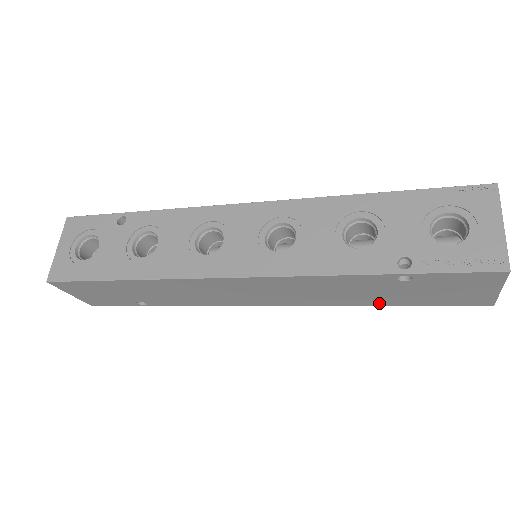
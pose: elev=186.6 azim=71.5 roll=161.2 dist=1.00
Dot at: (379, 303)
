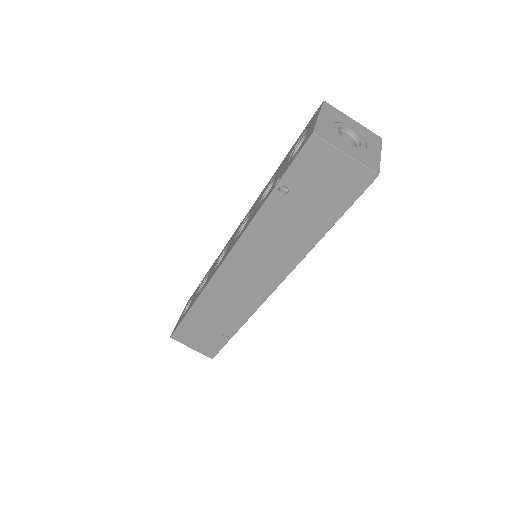
Dot at: (318, 232)
